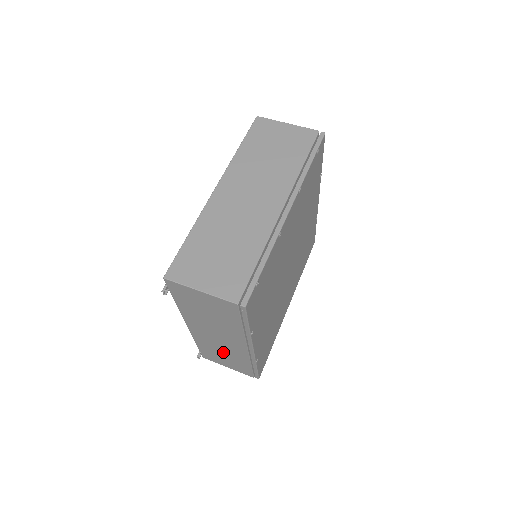
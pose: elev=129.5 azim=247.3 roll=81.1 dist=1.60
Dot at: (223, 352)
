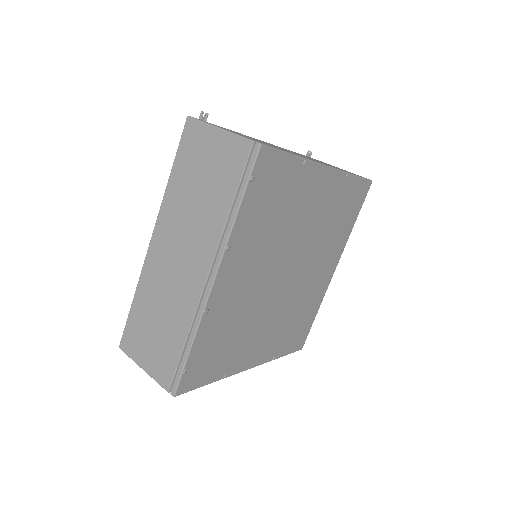
Dot at: occluded
